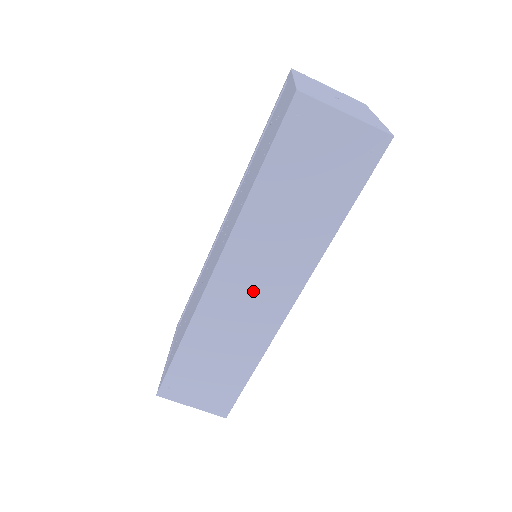
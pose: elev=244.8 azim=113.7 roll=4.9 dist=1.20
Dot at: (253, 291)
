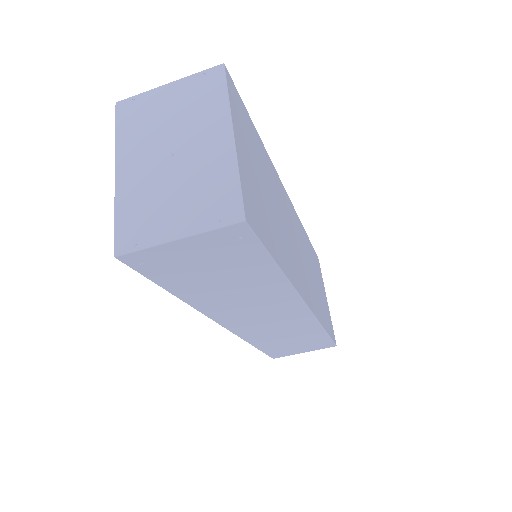
Dot at: (266, 318)
